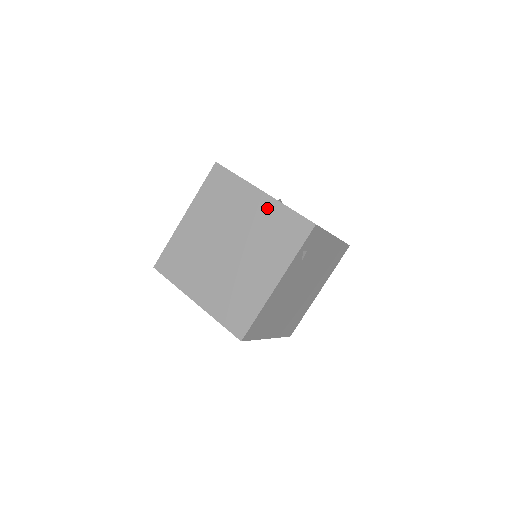
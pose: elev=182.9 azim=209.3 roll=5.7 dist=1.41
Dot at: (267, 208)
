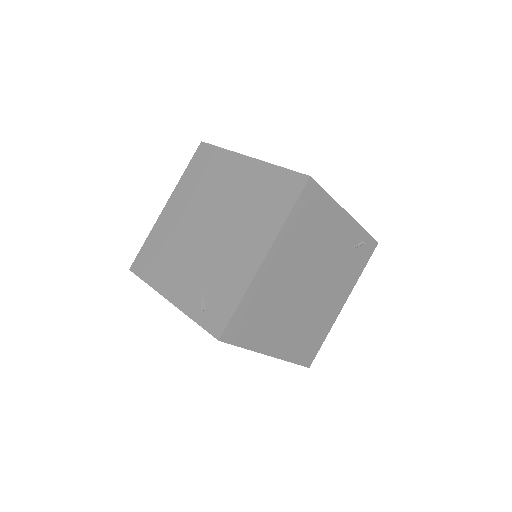
Dot at: occluded
